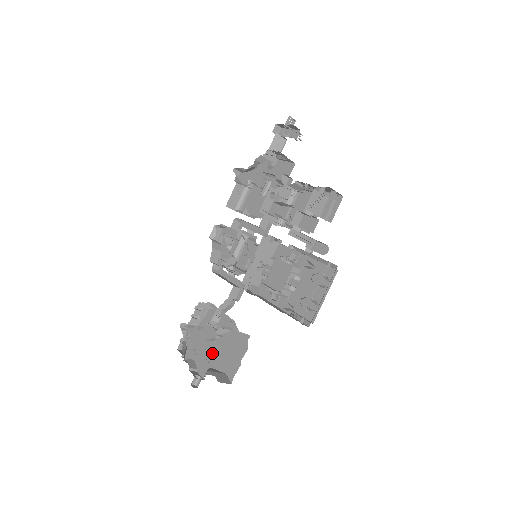
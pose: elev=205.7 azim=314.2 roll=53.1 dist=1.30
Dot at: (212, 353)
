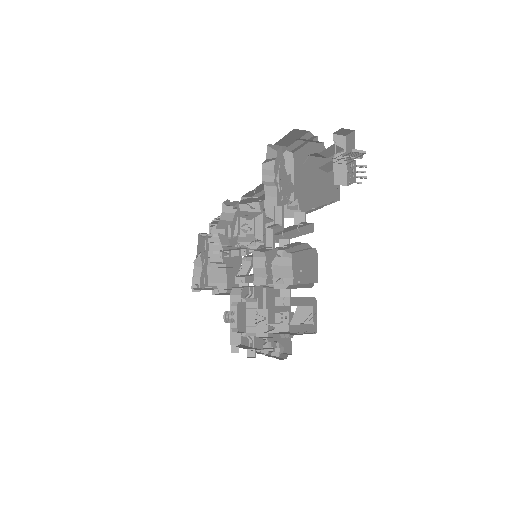
Dot at: (206, 285)
